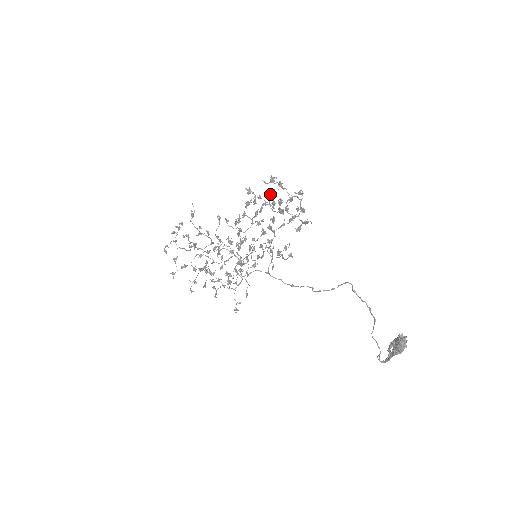
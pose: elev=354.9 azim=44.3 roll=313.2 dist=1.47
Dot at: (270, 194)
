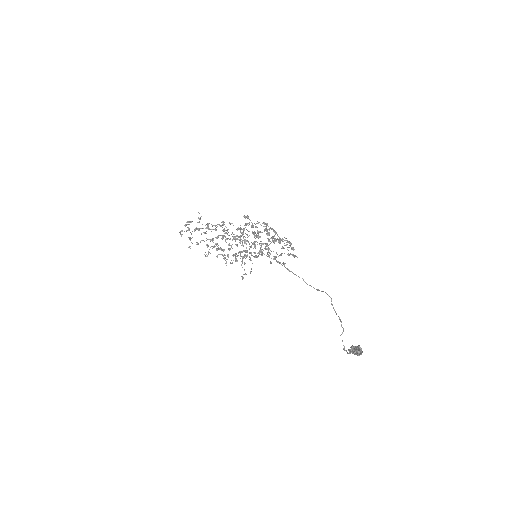
Dot at: (265, 229)
